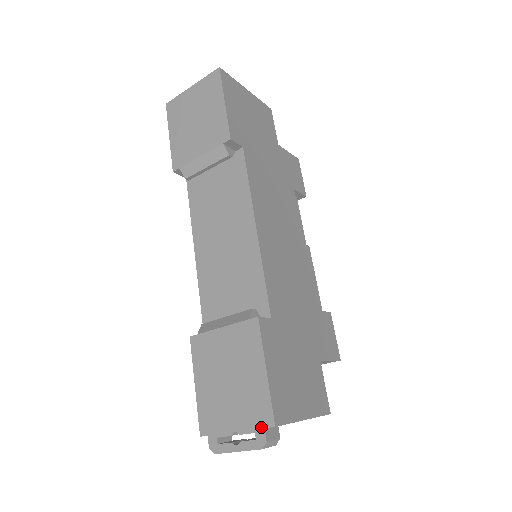
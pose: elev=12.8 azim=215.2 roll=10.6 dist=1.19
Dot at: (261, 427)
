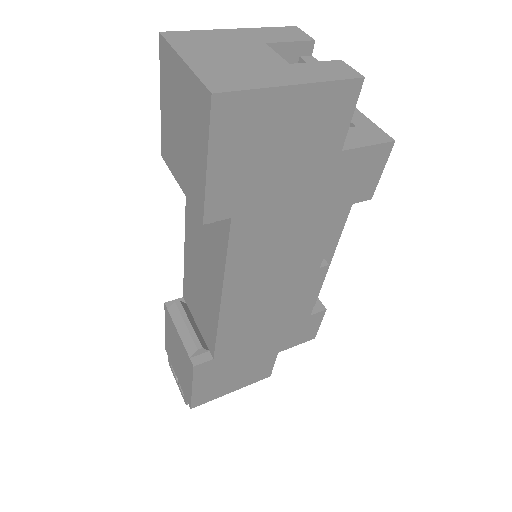
Dot at: (186, 398)
